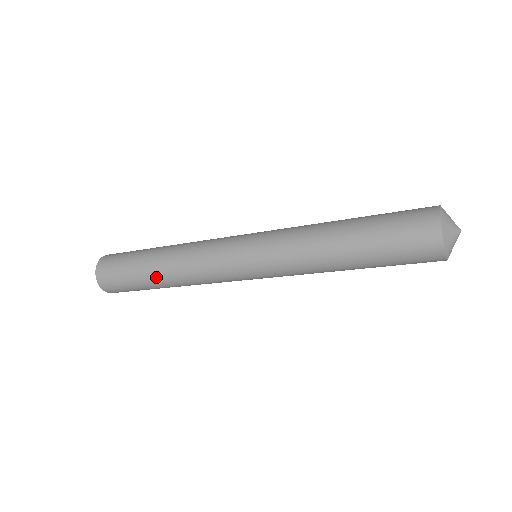
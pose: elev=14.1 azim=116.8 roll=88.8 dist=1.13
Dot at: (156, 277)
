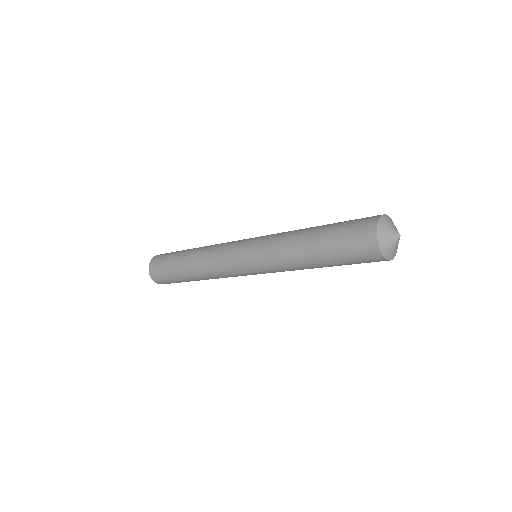
Dot at: (185, 267)
